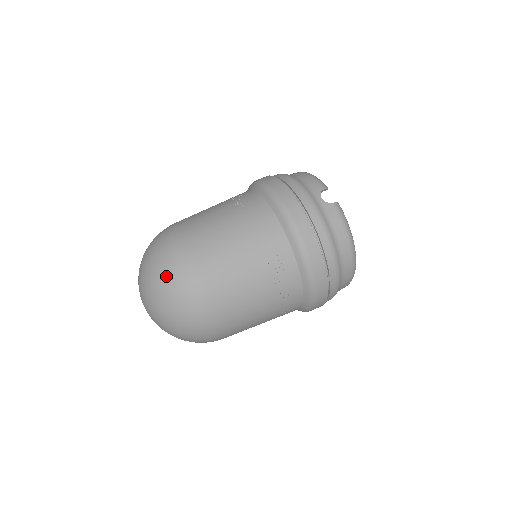
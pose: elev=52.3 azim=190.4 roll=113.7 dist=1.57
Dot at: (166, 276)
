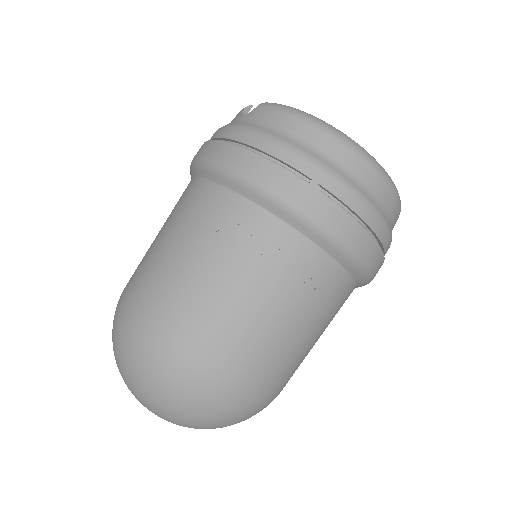
Dot at: (117, 343)
